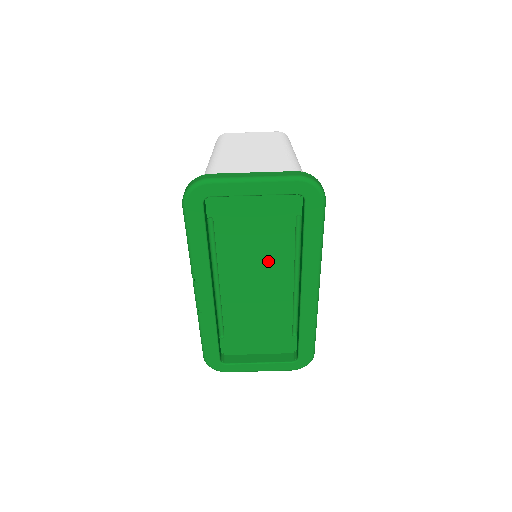
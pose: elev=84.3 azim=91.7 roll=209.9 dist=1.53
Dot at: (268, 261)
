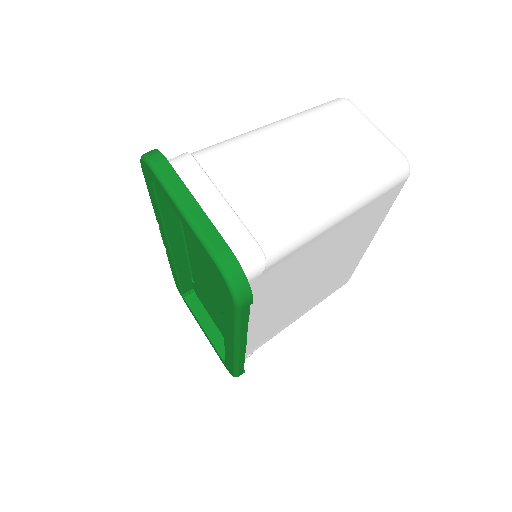
Dot at: (216, 280)
